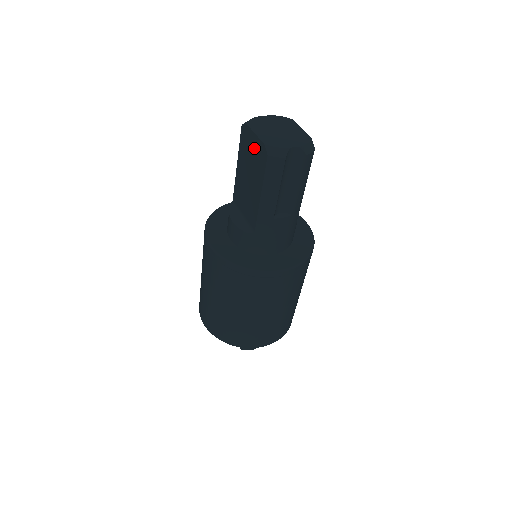
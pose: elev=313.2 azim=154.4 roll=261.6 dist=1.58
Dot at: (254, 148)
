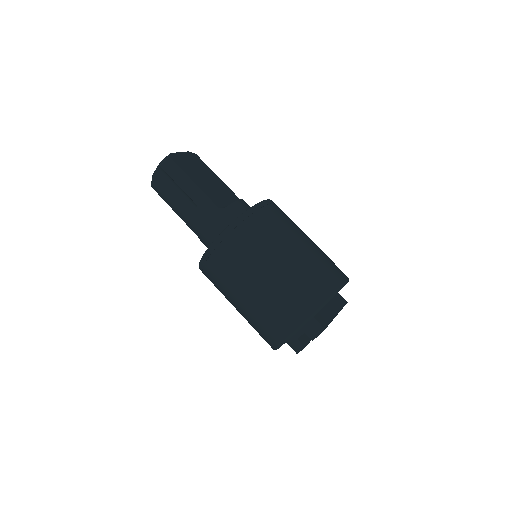
Dot at: occluded
